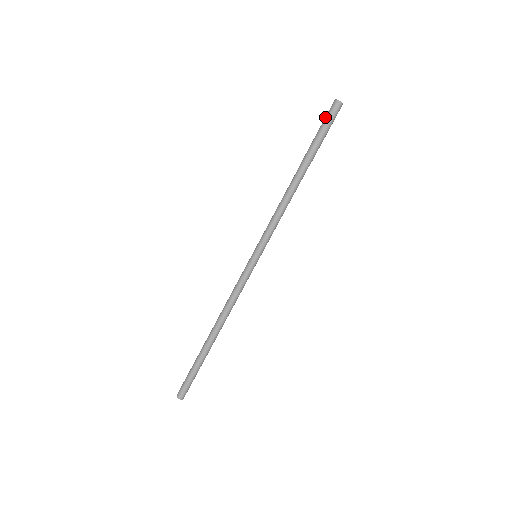
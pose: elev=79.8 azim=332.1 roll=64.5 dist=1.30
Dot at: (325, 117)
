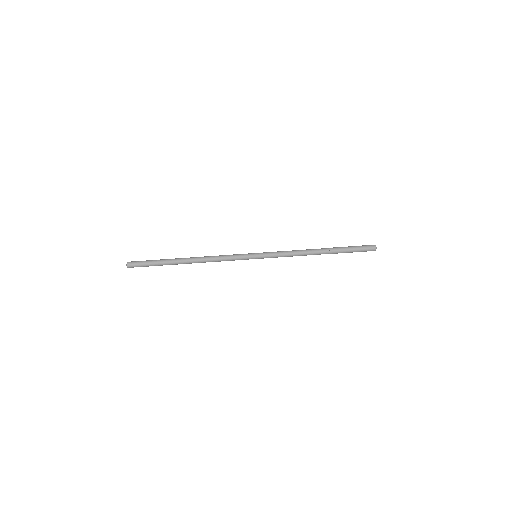
Dot at: (362, 246)
